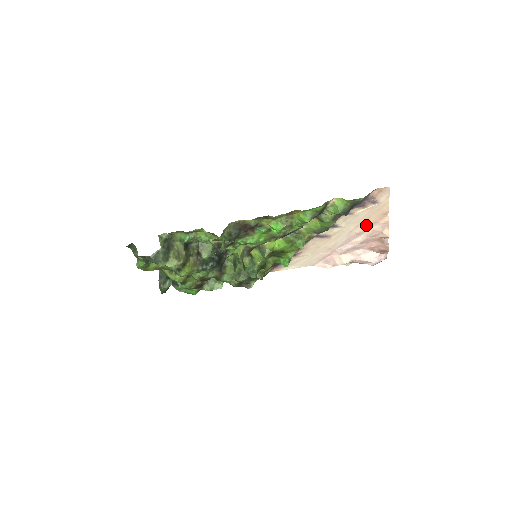
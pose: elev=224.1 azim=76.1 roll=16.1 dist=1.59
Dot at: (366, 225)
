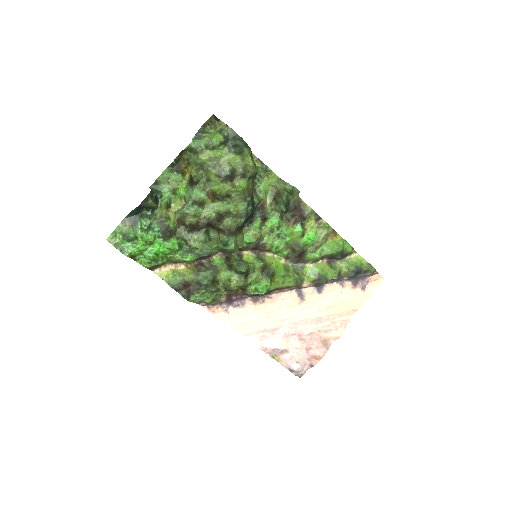
Dot at: (333, 313)
